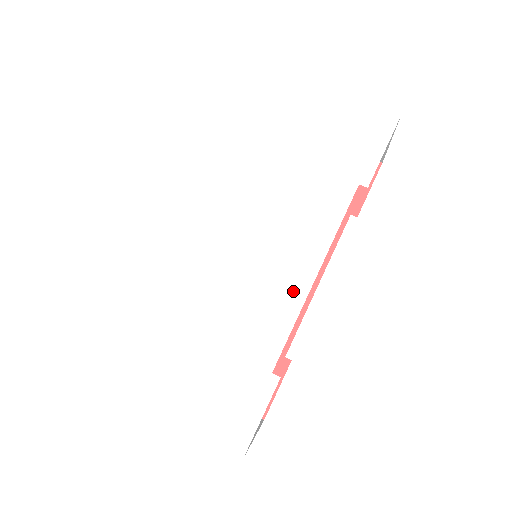
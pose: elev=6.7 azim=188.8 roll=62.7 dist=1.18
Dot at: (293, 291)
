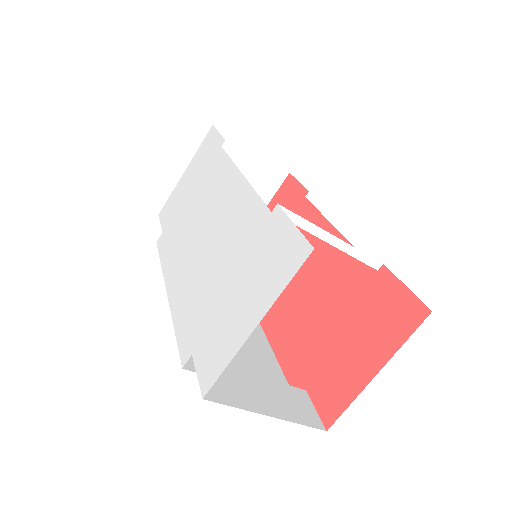
Dot at: (239, 192)
